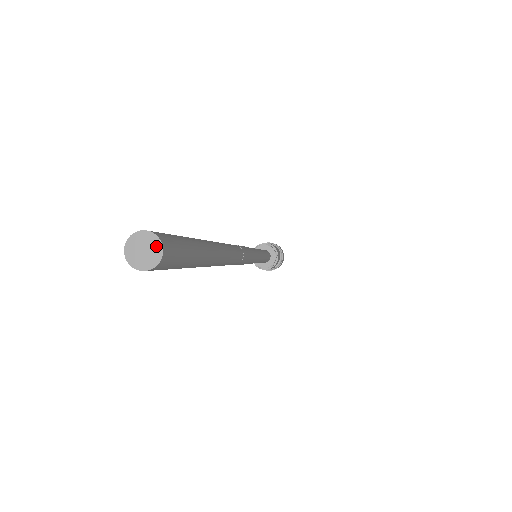
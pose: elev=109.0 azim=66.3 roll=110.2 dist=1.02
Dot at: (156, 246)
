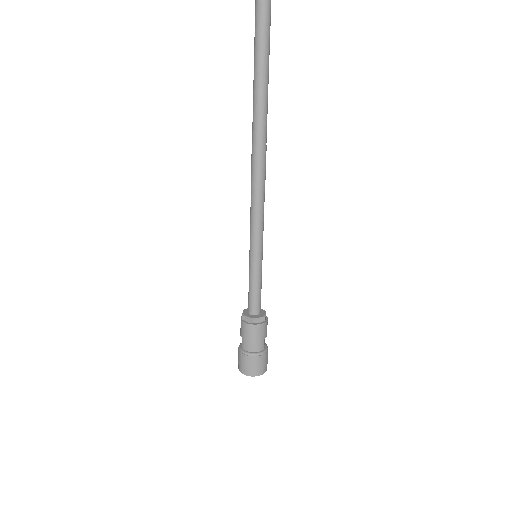
Dot at: out of frame
